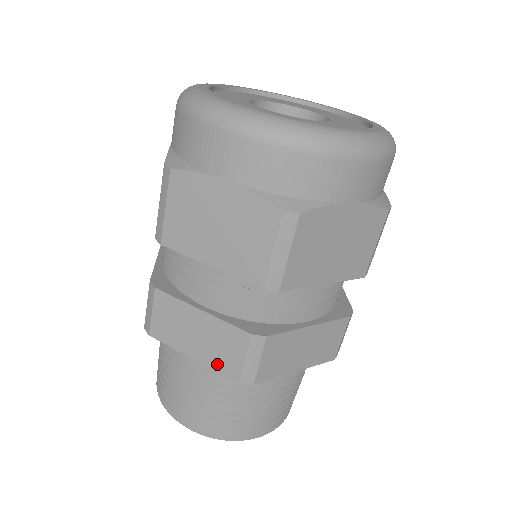
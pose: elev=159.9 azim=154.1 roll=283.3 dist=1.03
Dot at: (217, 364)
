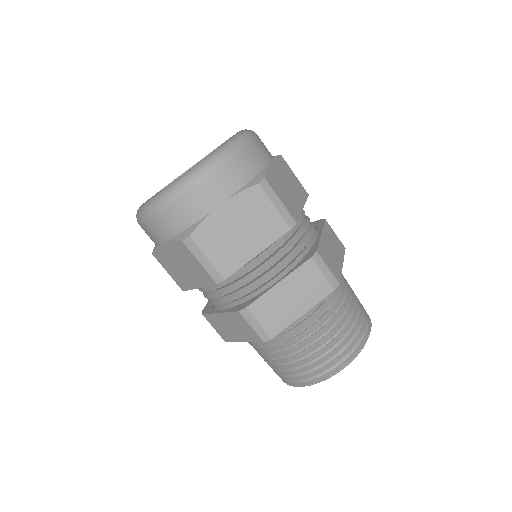
Dot at: (316, 298)
